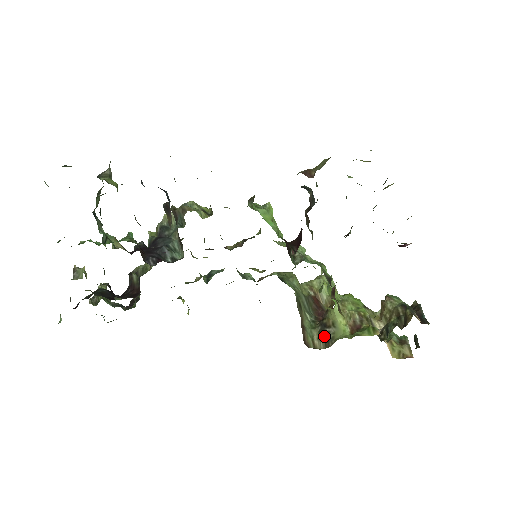
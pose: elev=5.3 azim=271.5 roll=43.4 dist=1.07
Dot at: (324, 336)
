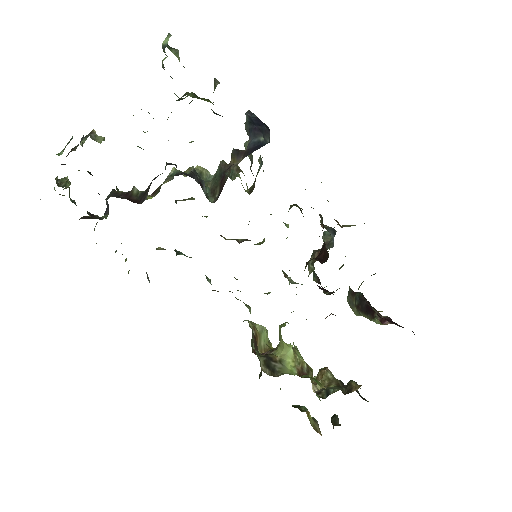
Dot at: (270, 366)
